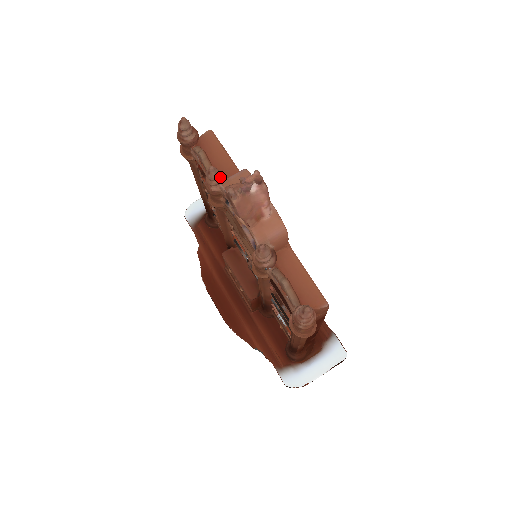
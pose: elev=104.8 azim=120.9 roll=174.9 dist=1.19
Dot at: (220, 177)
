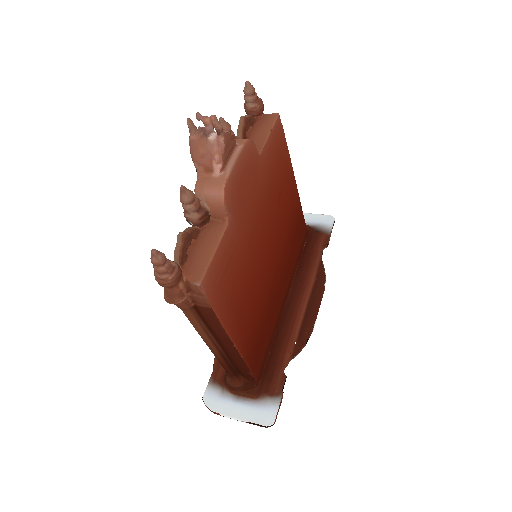
Dot at: occluded
